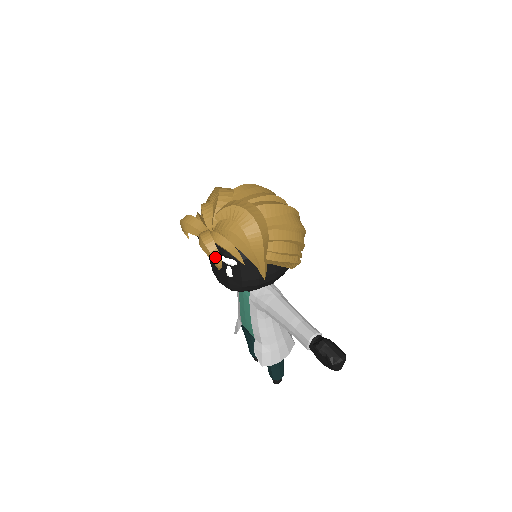
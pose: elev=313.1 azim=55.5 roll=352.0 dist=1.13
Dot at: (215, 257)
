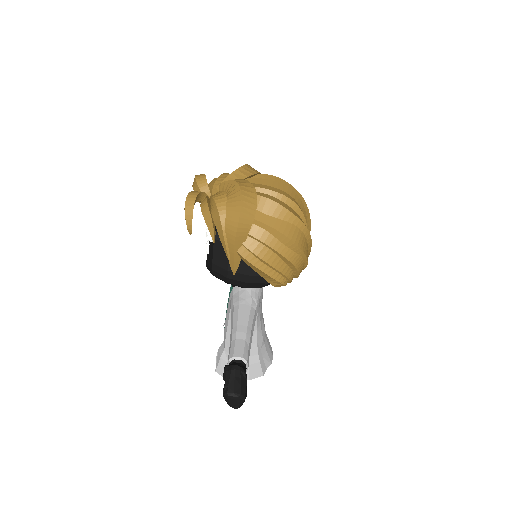
Dot at: (187, 218)
